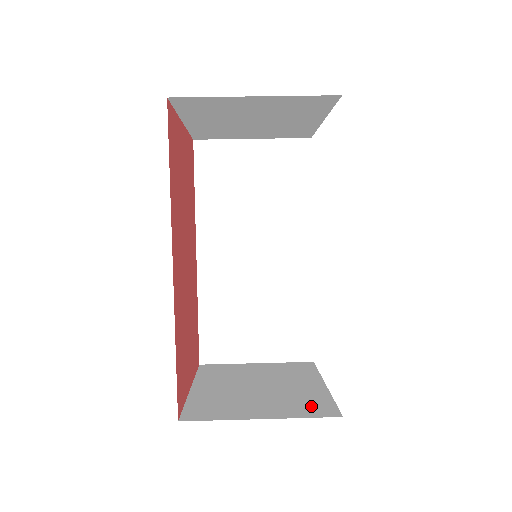
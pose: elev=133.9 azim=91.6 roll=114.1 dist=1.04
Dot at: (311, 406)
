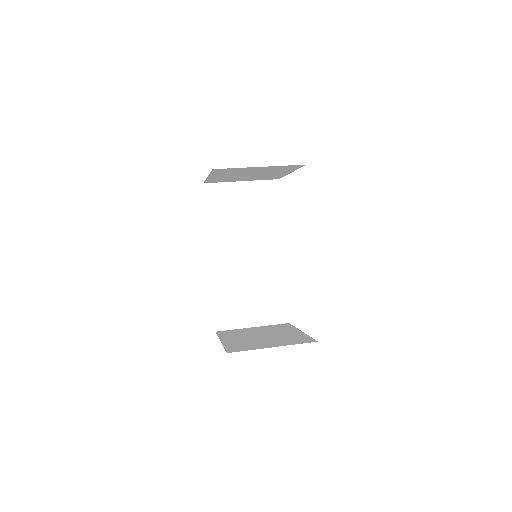
Dot at: (298, 340)
